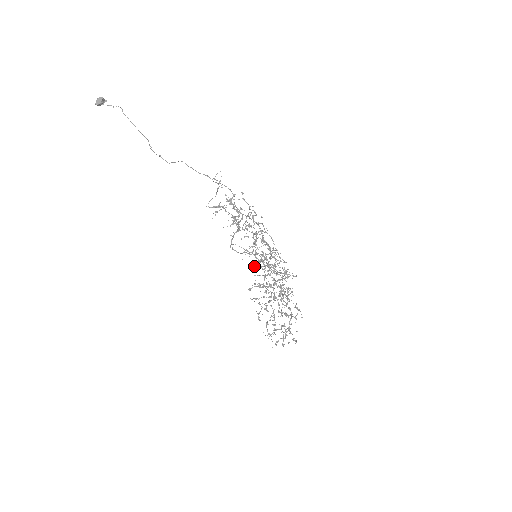
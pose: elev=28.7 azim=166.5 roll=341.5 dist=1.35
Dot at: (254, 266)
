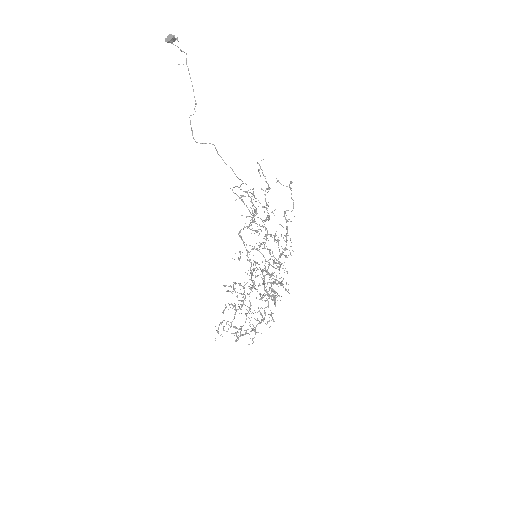
Dot at: (251, 262)
